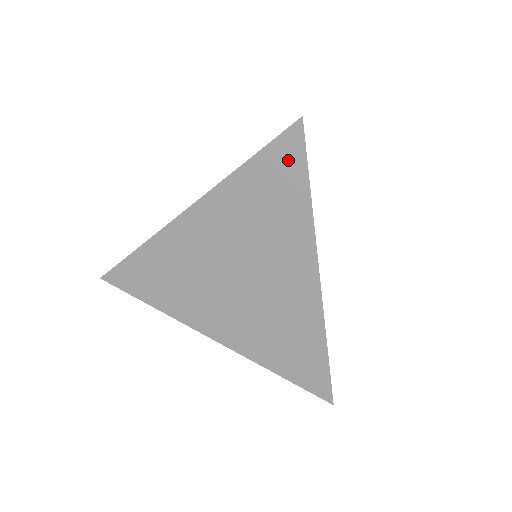
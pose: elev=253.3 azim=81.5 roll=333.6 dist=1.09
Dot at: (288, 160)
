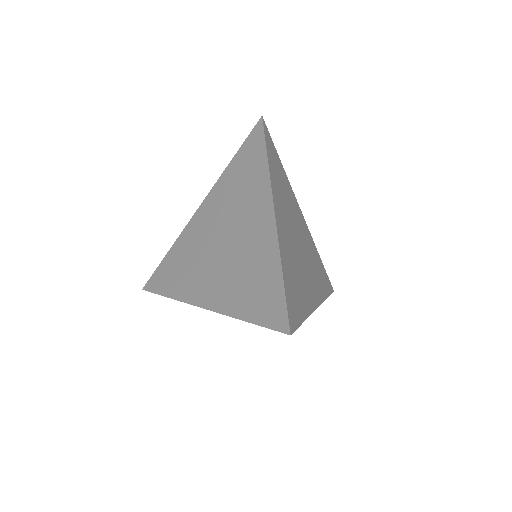
Dot at: occluded
